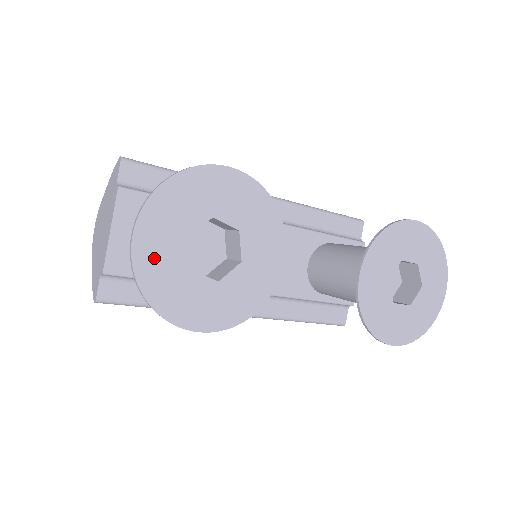
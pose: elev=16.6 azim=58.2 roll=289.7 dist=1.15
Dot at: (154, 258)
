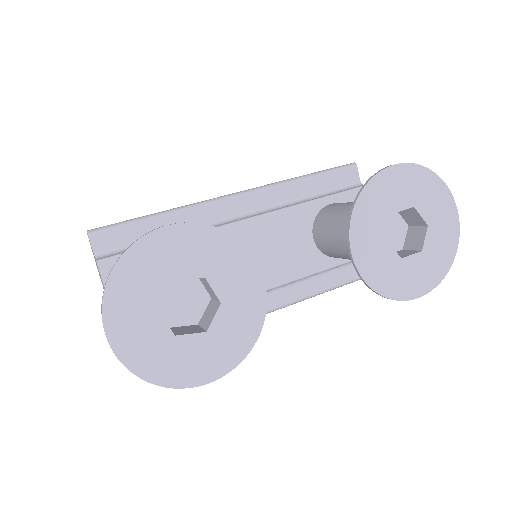
Dot at: (135, 343)
